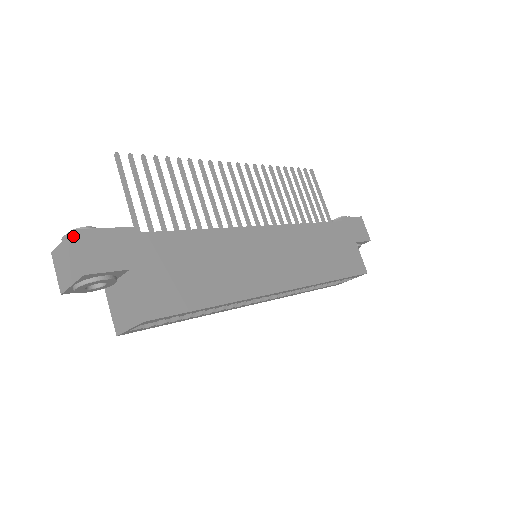
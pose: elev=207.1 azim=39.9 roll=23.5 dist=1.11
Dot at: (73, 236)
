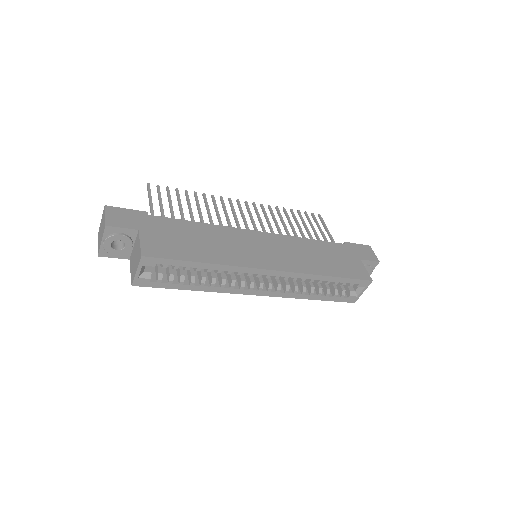
Dot at: (104, 209)
